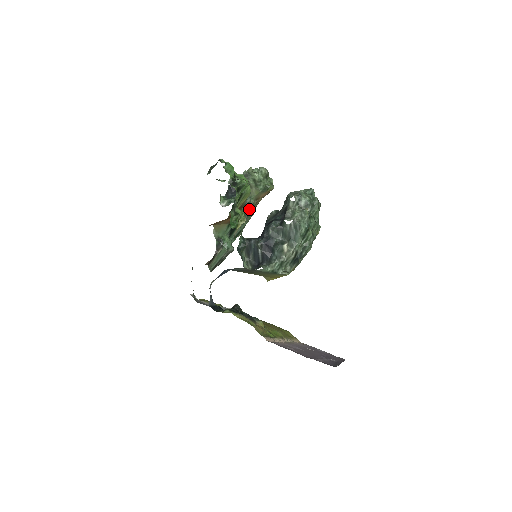
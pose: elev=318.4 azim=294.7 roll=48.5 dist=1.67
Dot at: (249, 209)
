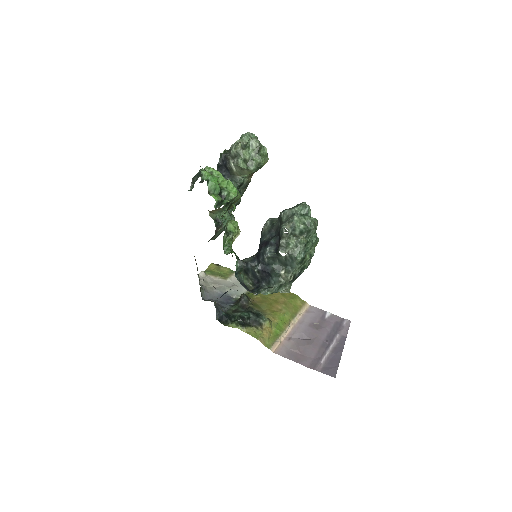
Dot at: (244, 187)
